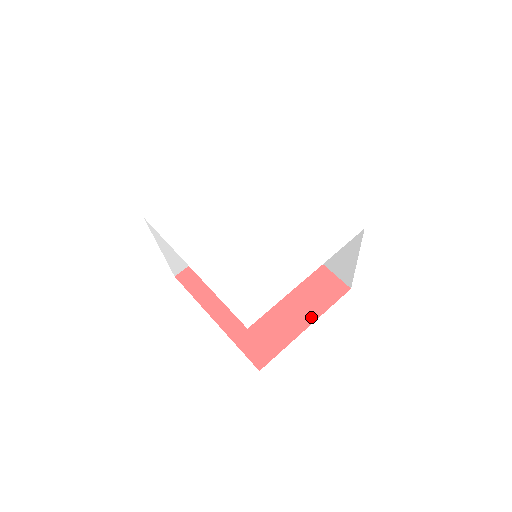
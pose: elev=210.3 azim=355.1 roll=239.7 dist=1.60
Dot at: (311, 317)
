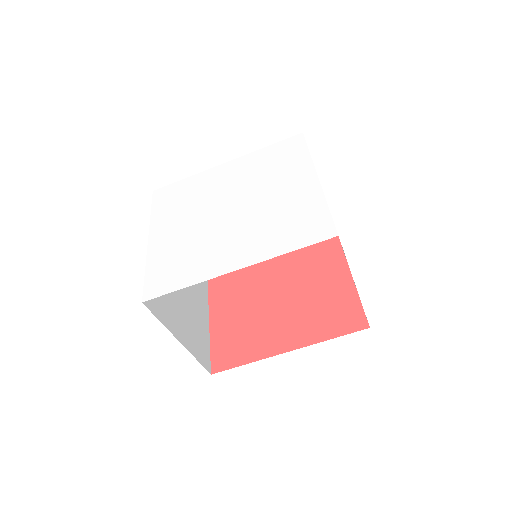
Dot at: (341, 263)
